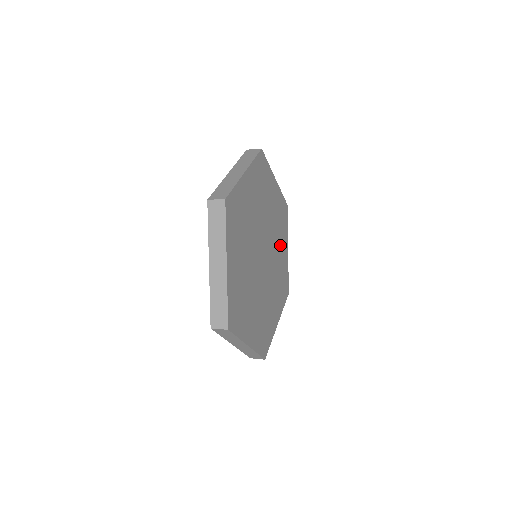
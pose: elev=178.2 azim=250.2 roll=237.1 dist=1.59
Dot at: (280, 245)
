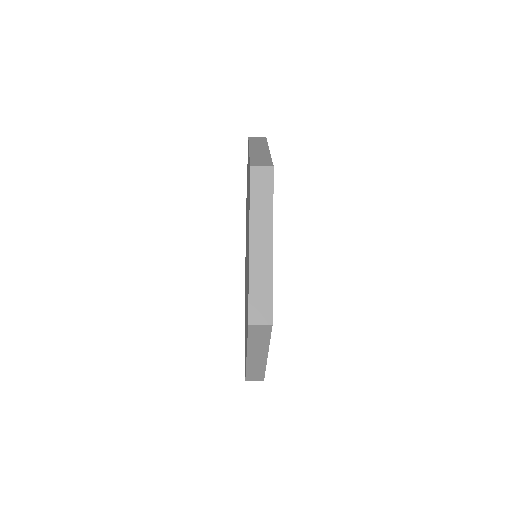
Dot at: occluded
